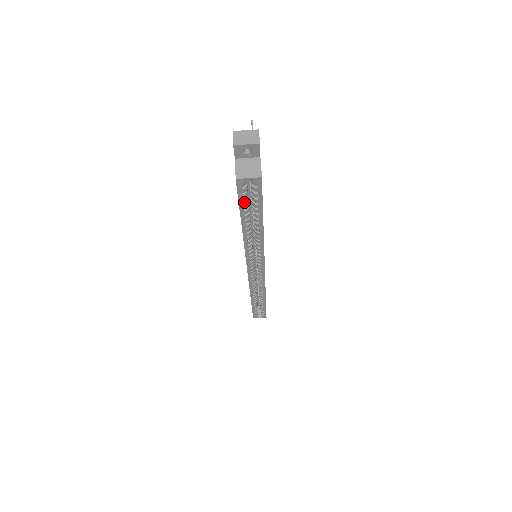
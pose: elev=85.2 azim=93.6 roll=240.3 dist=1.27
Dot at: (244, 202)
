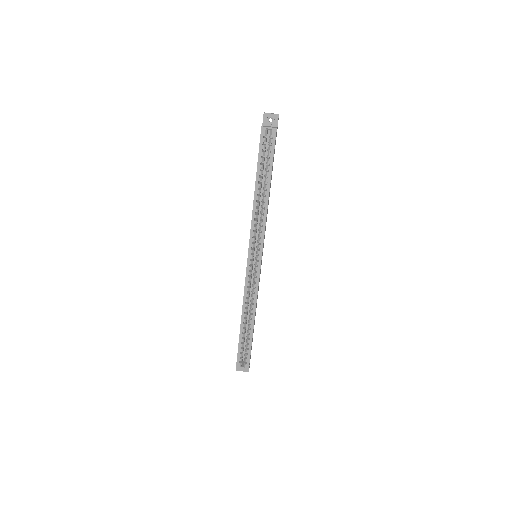
Dot at: (262, 154)
